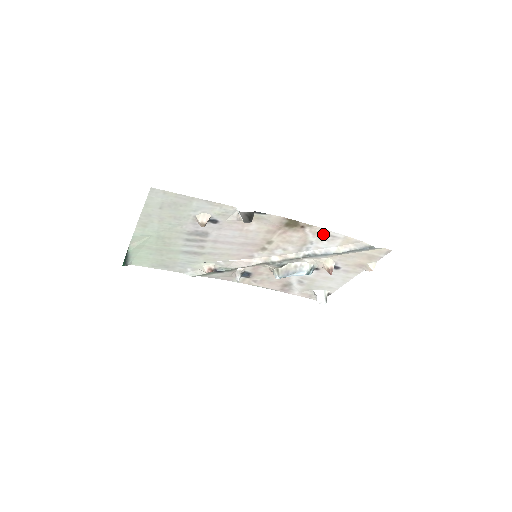
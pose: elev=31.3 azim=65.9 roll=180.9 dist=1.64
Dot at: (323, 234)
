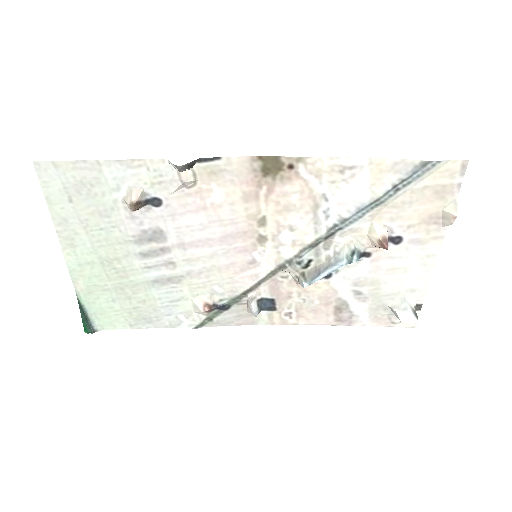
Dot at: (332, 170)
